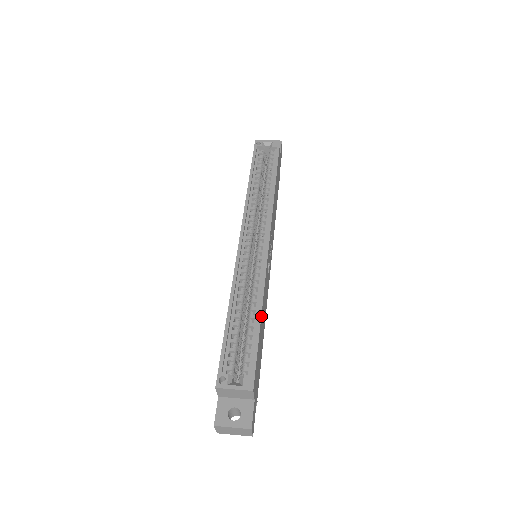
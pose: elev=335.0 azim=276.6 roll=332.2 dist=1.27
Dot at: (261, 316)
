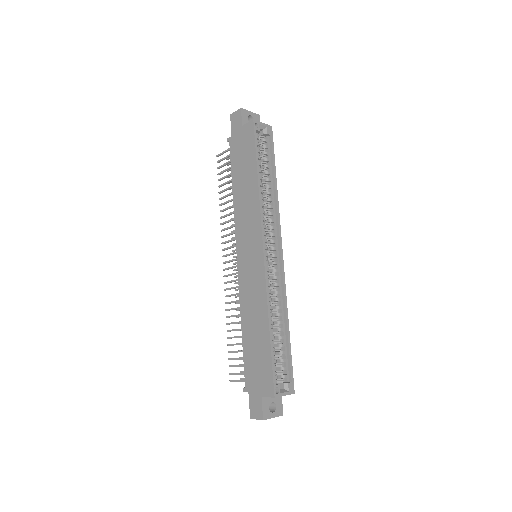
Dot at: (288, 329)
